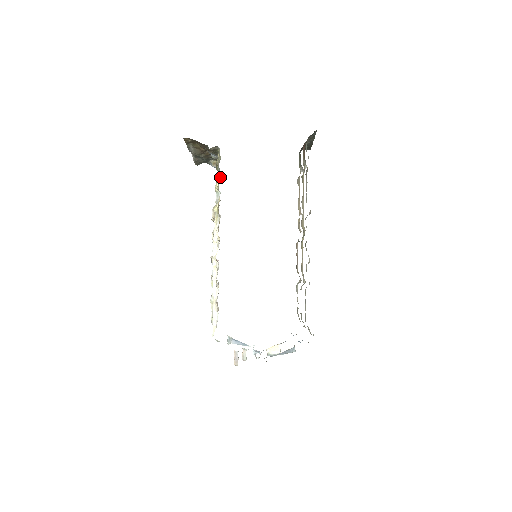
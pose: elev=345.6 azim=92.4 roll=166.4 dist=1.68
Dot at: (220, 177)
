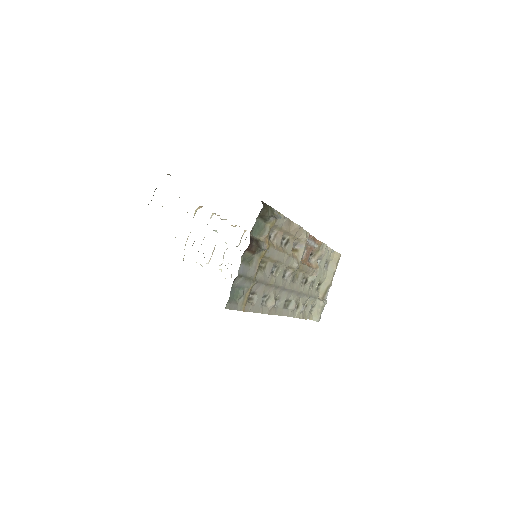
Dot at: occluded
